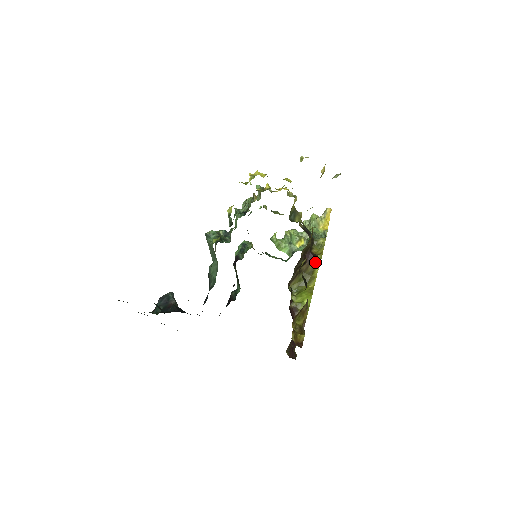
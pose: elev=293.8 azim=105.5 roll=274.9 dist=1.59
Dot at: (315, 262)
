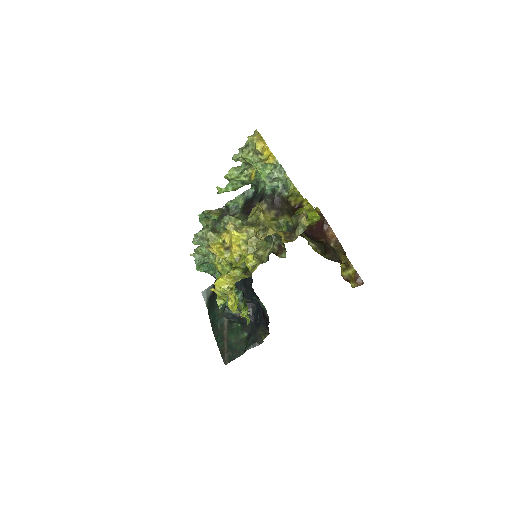
Dot at: occluded
